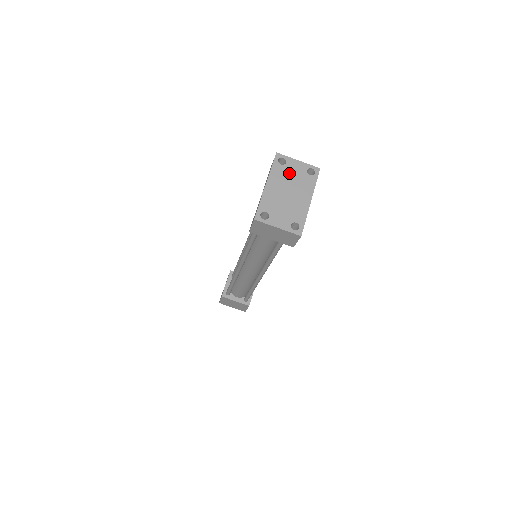
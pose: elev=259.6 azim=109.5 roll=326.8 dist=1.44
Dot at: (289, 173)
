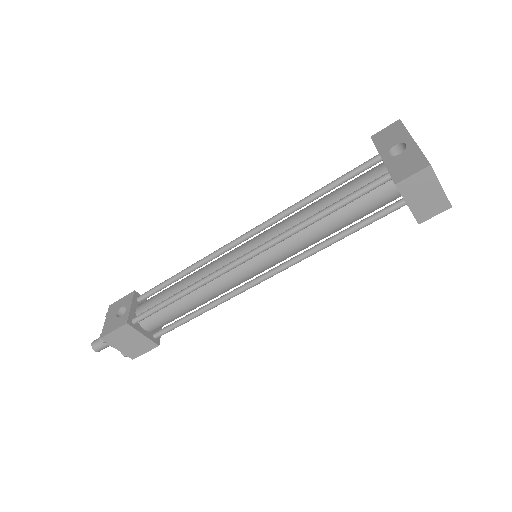
Dot at: occluded
